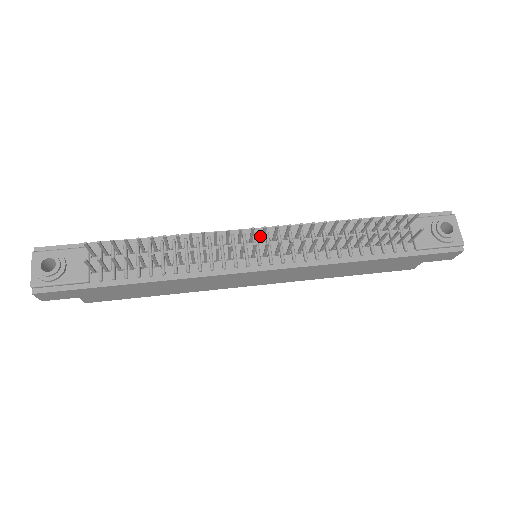
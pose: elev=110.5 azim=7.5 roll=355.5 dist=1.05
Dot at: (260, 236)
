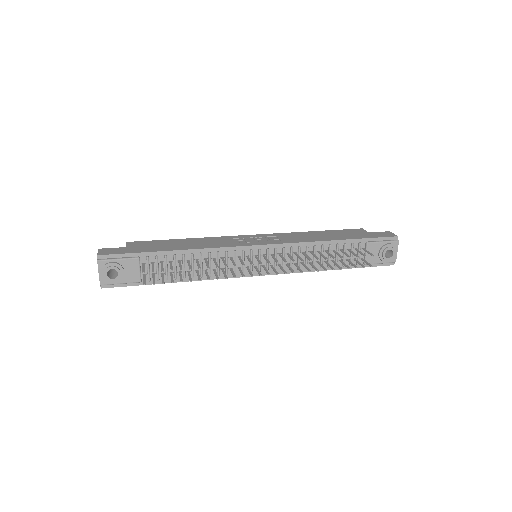
Dot at: (262, 251)
